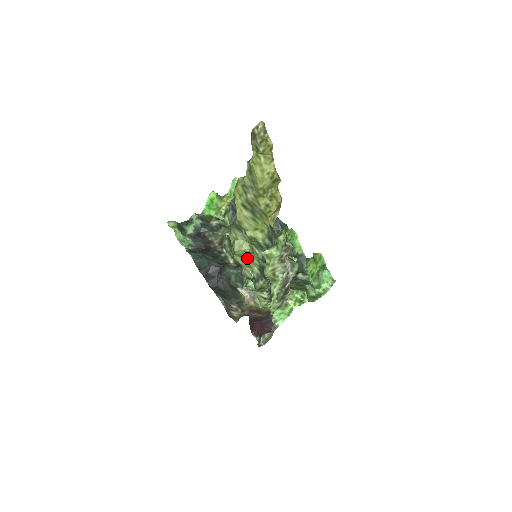
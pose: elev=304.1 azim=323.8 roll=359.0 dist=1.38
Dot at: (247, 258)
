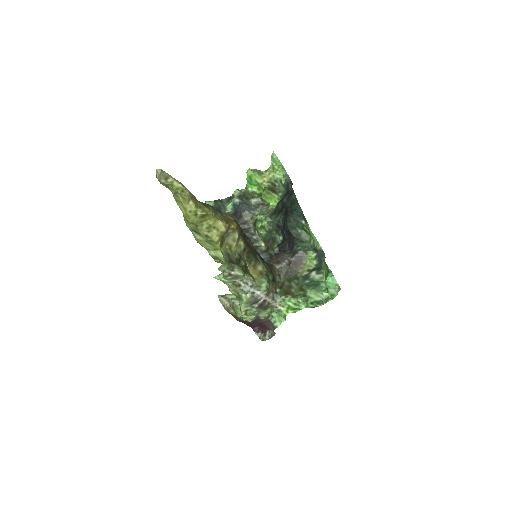
Dot at: occluded
